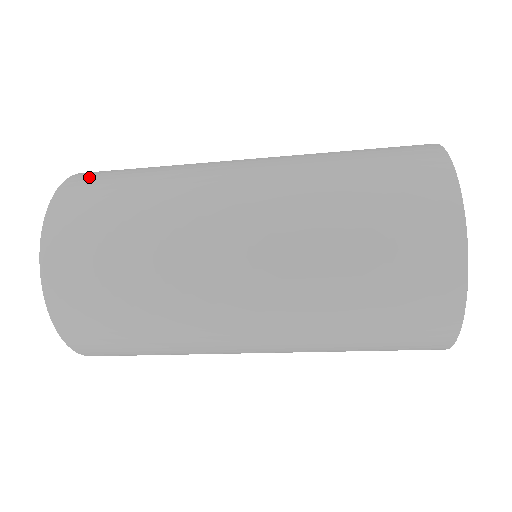
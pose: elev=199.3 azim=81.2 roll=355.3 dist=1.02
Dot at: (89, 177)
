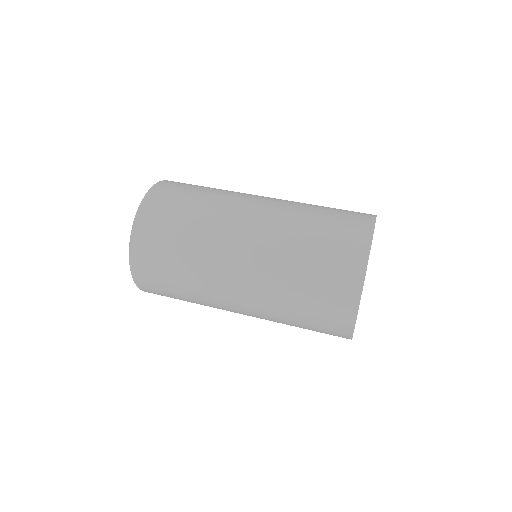
Dot at: (143, 260)
